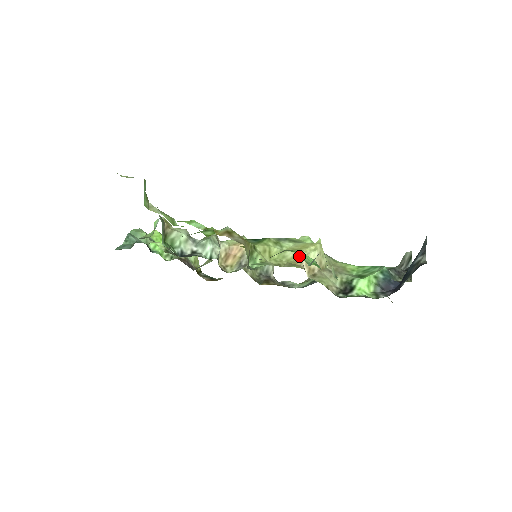
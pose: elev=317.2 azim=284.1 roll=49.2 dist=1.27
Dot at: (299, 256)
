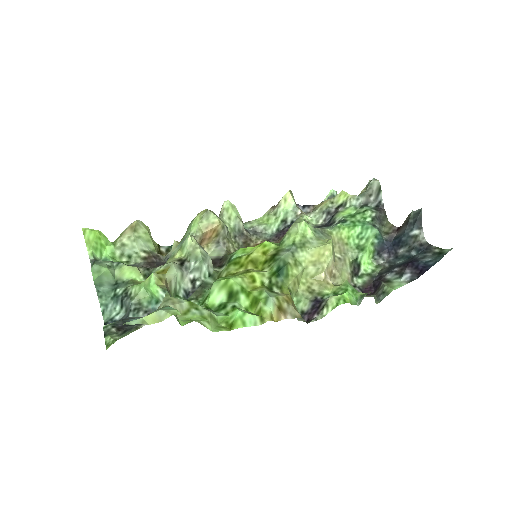
Dot at: (322, 271)
